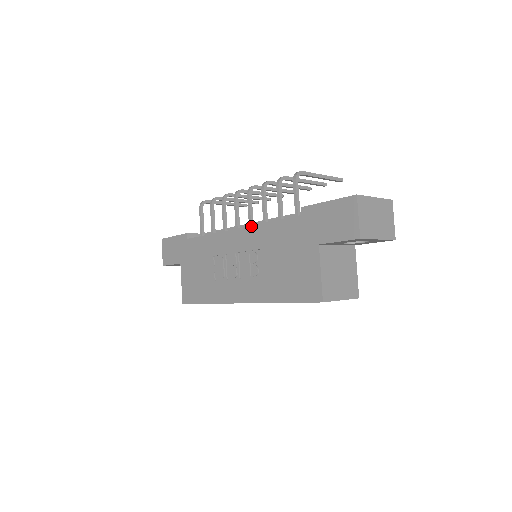
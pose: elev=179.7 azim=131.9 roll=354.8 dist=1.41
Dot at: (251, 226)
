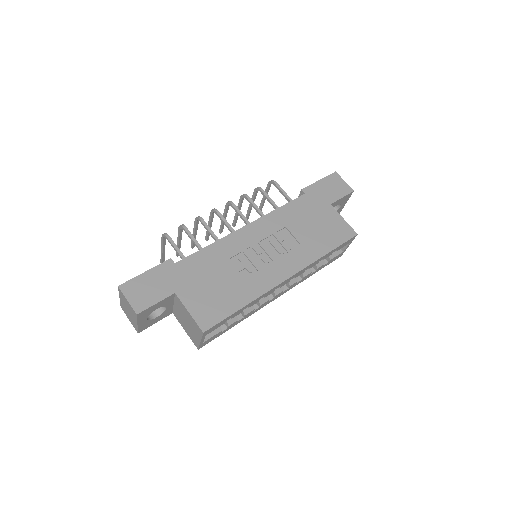
Dot at: (263, 217)
